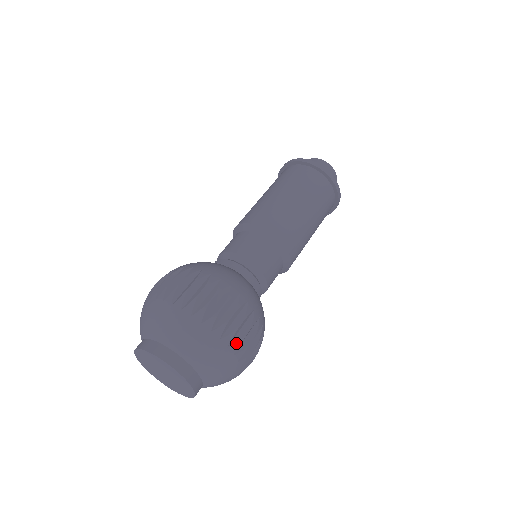
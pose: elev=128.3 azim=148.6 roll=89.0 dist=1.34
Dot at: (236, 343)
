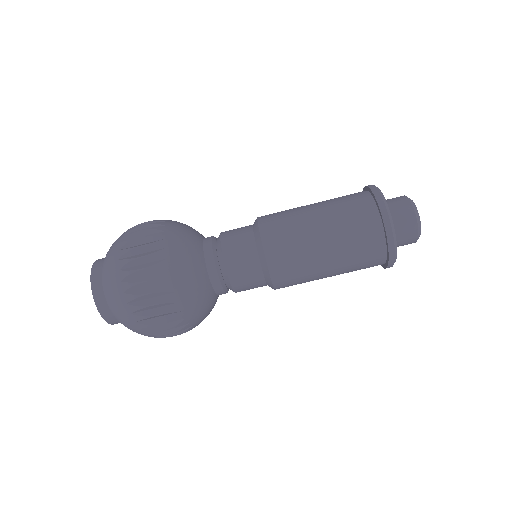
Dot at: occluded
